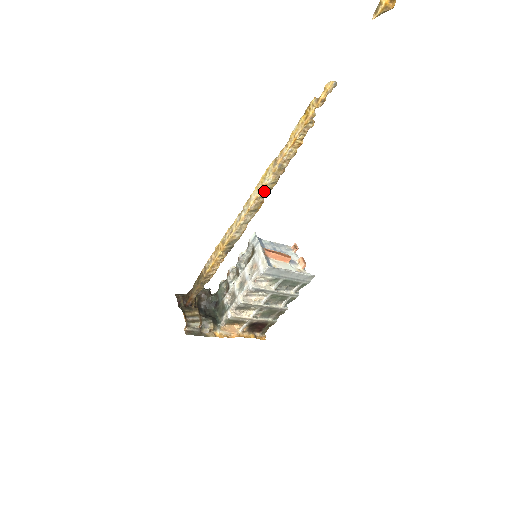
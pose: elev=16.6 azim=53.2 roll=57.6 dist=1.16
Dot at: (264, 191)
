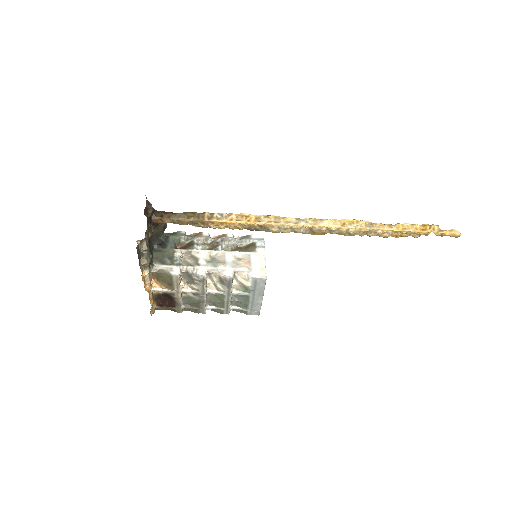
Dot at: (337, 230)
